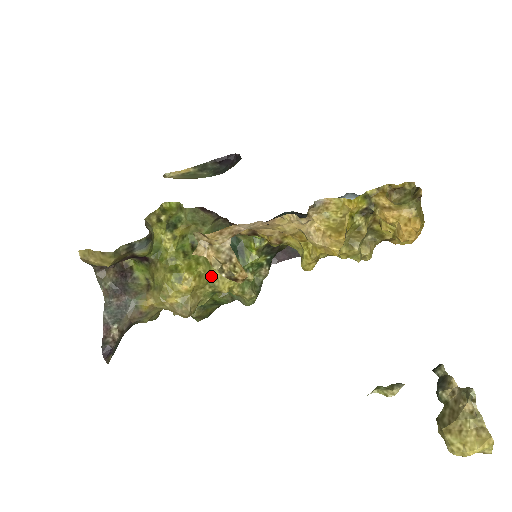
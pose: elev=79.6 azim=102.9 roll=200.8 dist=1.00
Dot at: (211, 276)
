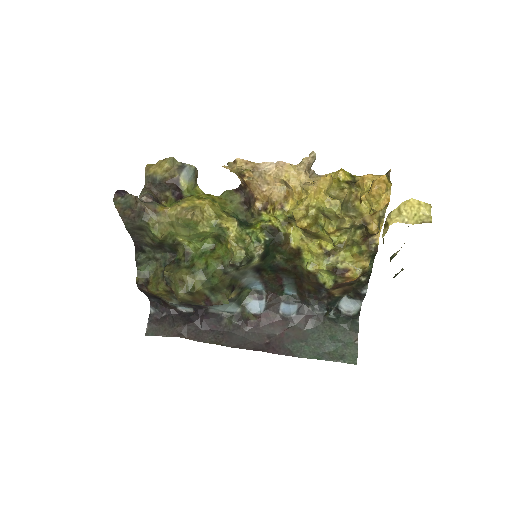
Dot at: (220, 214)
